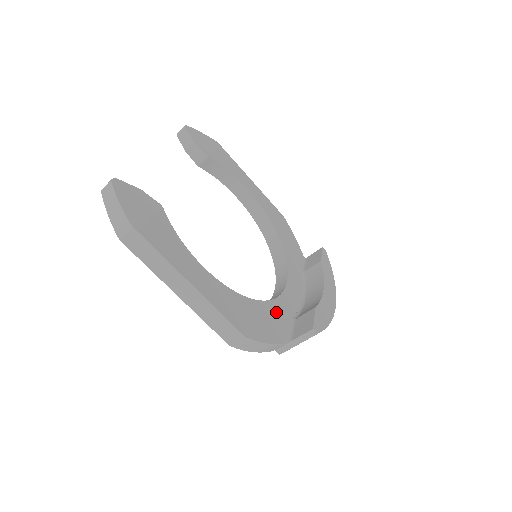
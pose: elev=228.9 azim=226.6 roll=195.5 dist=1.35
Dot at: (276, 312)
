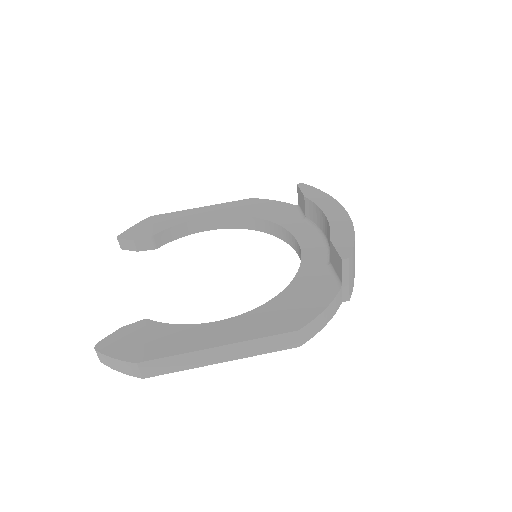
Dot at: (309, 278)
